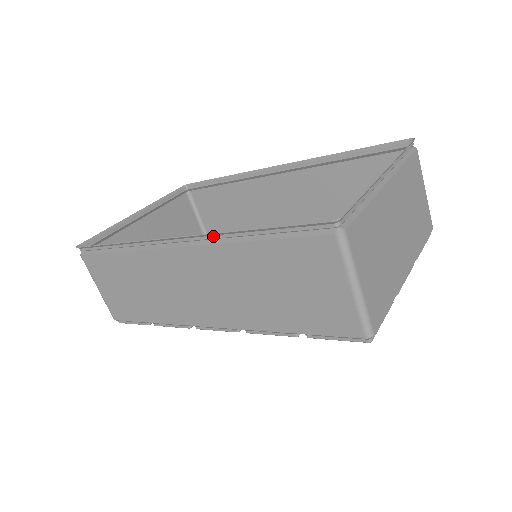
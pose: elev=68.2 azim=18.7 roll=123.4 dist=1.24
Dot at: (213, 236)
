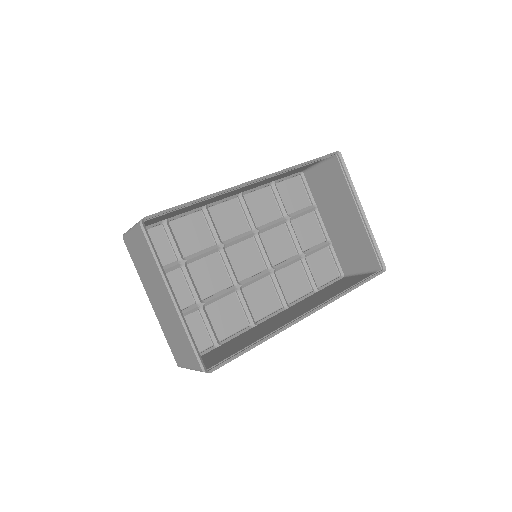
Dot at: (331, 300)
